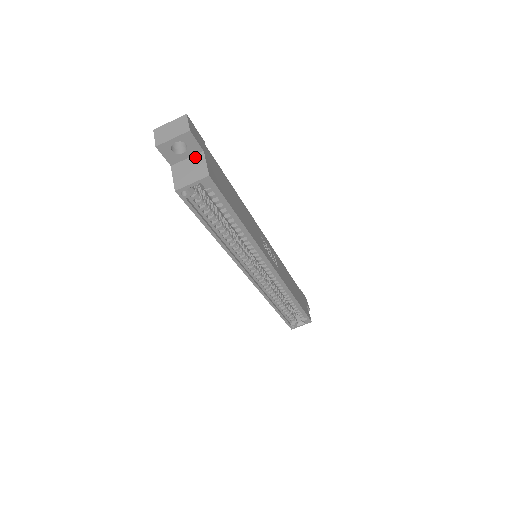
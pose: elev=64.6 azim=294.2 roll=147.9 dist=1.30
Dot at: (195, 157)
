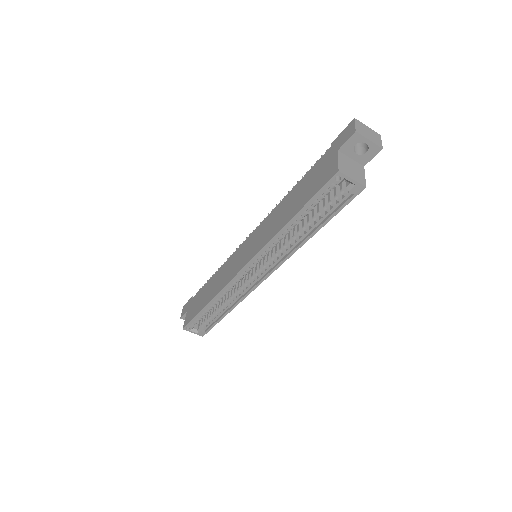
Dot at: (358, 164)
